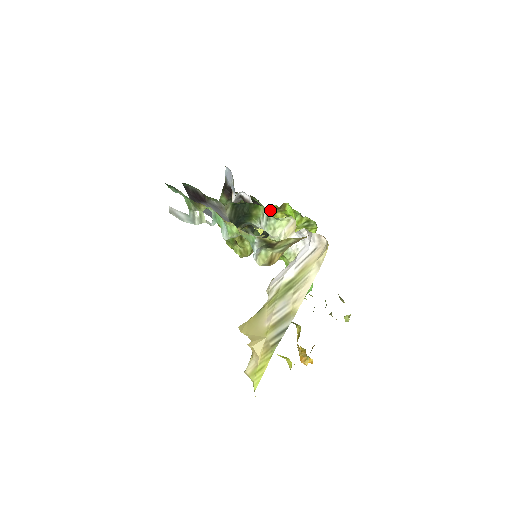
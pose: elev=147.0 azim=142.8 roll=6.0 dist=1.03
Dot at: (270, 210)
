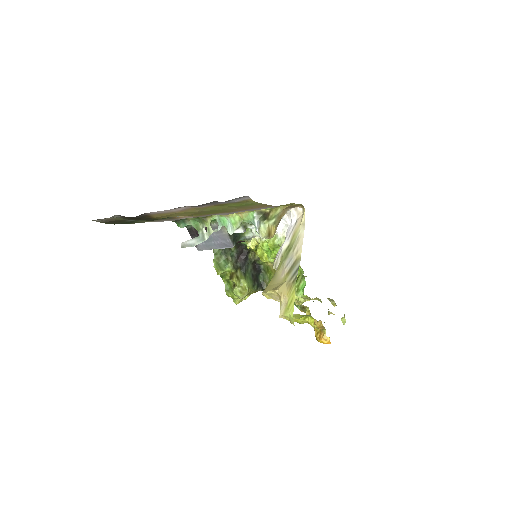
Dot at: occluded
